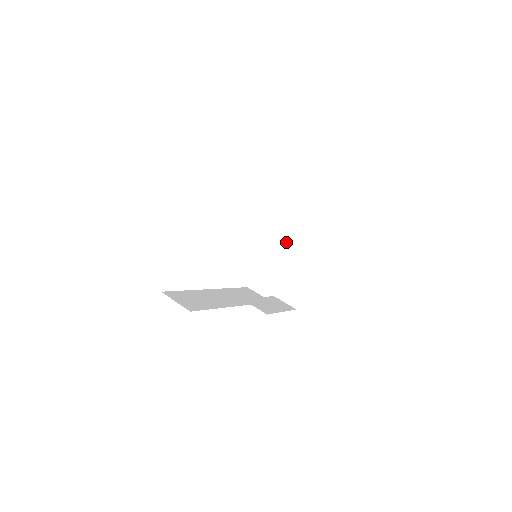
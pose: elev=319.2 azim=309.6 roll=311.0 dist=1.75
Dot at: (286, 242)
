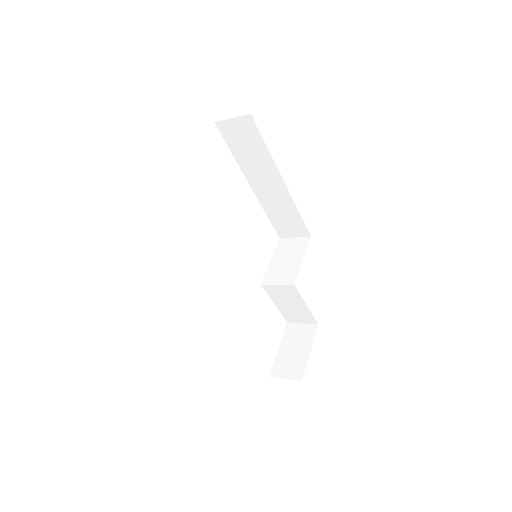
Dot at: (284, 271)
